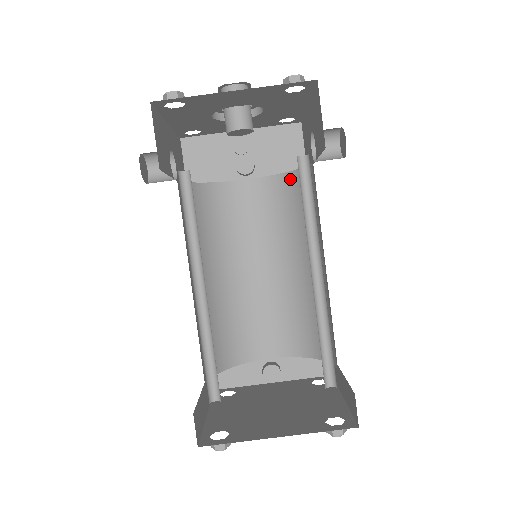
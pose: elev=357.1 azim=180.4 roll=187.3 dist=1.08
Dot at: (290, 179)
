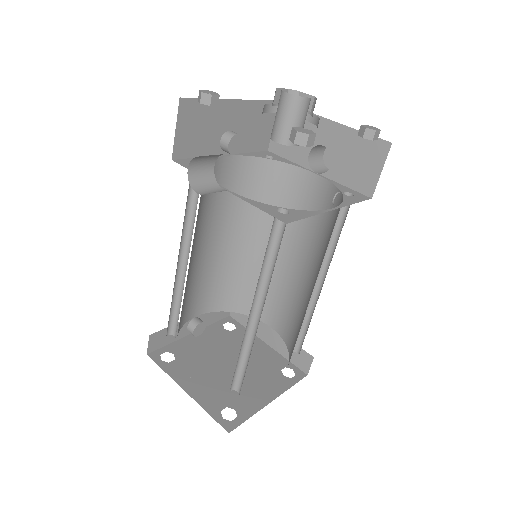
Dot at: (268, 166)
